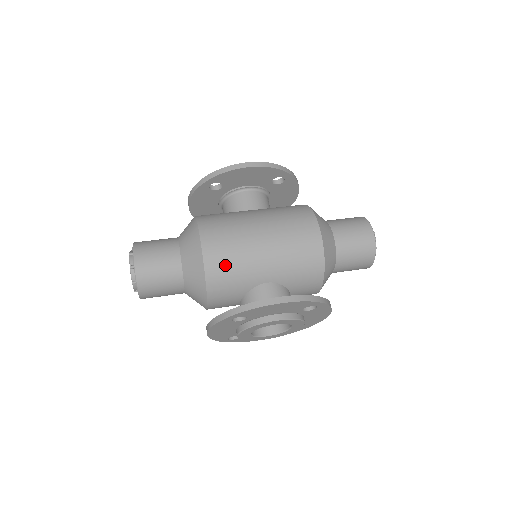
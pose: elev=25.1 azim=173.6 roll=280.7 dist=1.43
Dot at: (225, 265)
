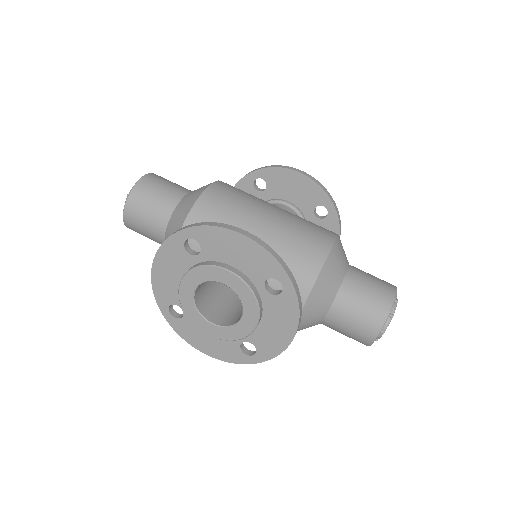
Dot at: (218, 209)
